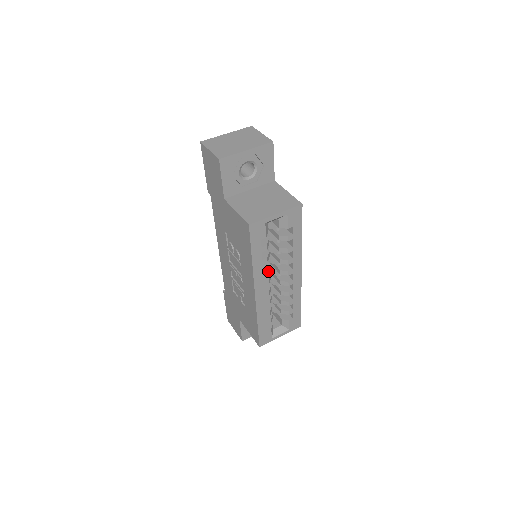
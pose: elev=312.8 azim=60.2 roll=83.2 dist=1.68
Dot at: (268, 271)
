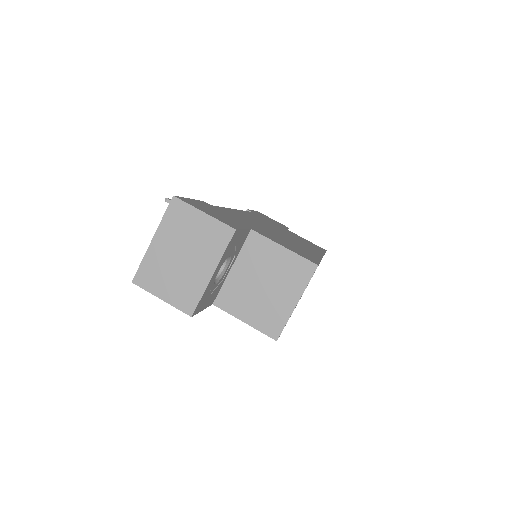
Dot at: occluded
